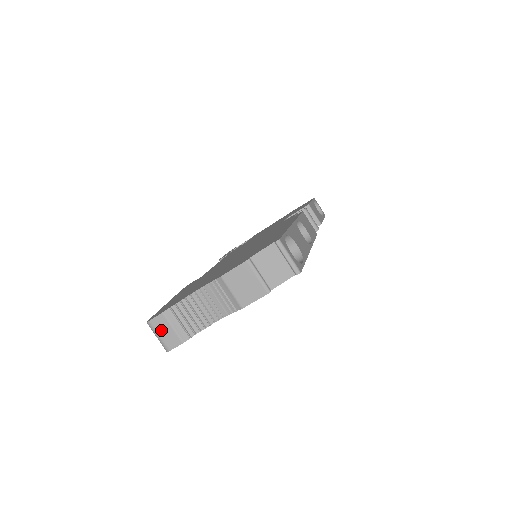
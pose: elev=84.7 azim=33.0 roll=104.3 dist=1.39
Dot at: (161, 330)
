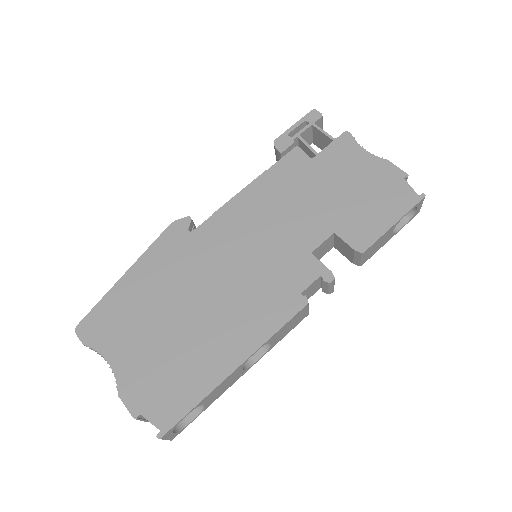
Dot at: occluded
